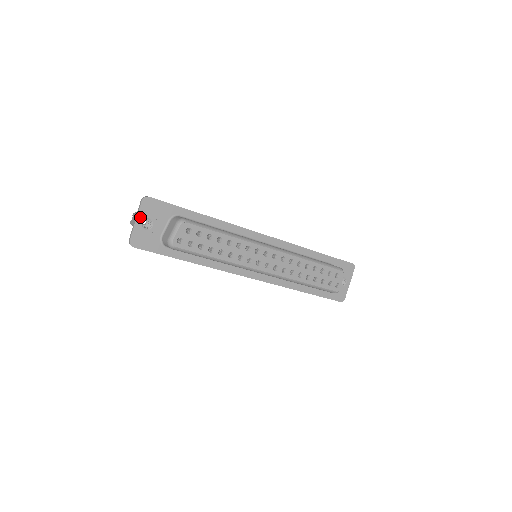
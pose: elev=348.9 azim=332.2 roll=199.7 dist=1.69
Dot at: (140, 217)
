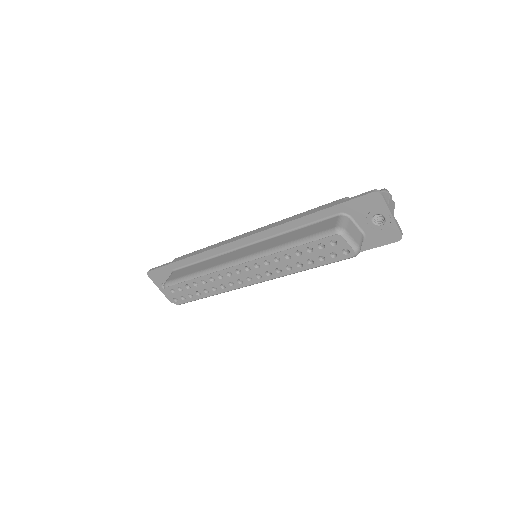
Dot at: (158, 285)
